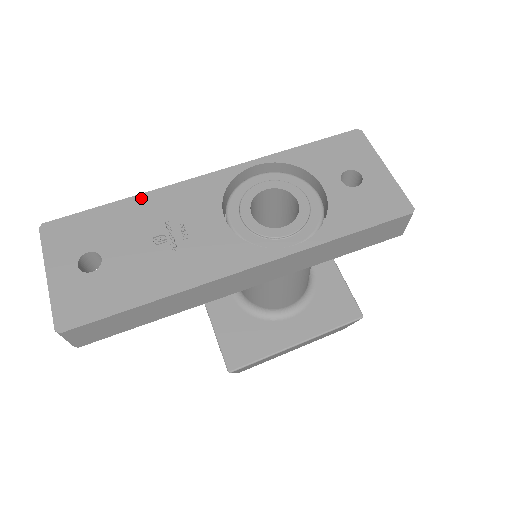
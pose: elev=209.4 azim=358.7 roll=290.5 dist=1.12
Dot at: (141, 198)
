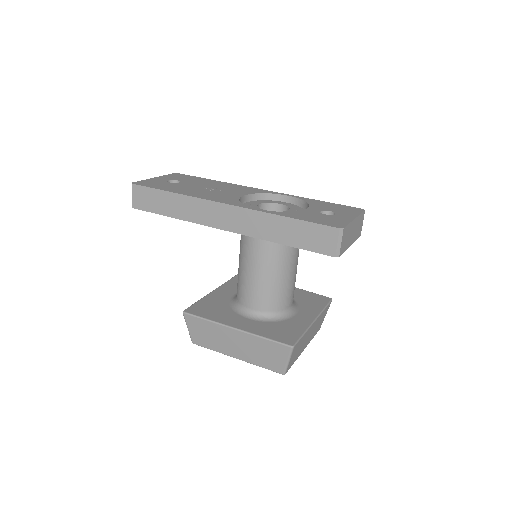
Dot at: (222, 182)
